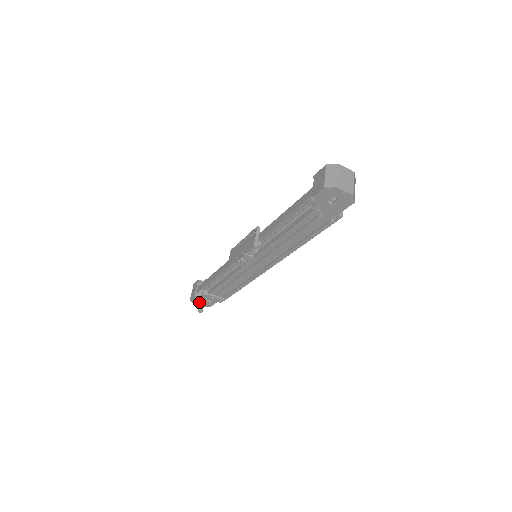
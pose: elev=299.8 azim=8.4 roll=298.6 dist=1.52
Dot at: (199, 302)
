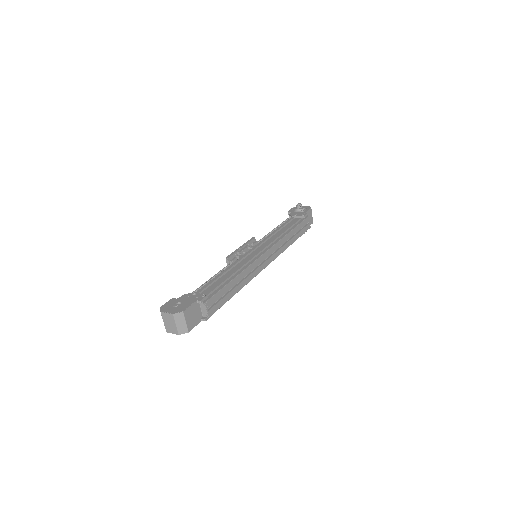
Dot at: occluded
